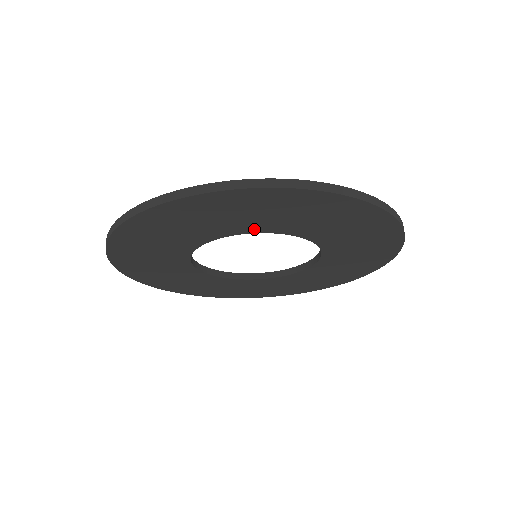
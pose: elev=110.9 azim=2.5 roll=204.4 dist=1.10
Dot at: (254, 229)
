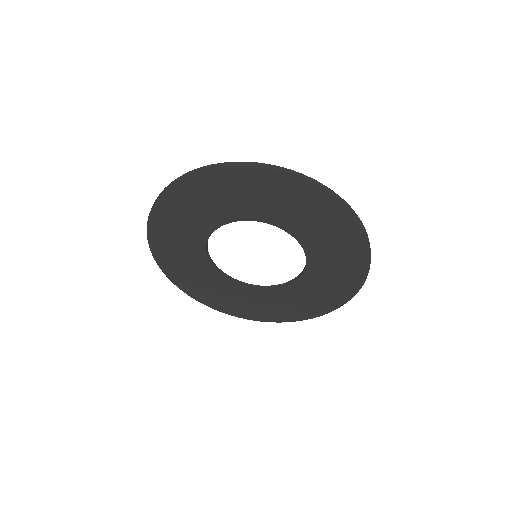
Dot at: (272, 219)
